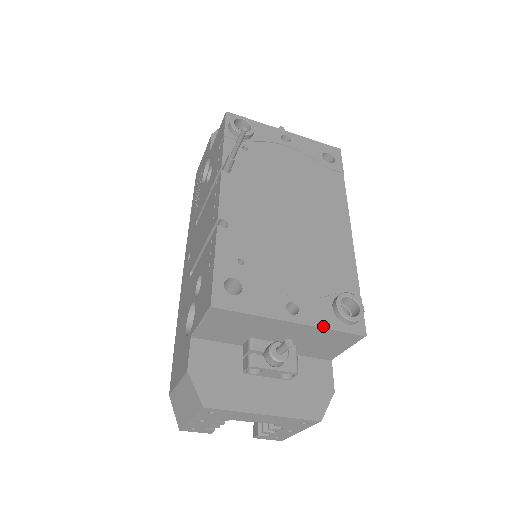
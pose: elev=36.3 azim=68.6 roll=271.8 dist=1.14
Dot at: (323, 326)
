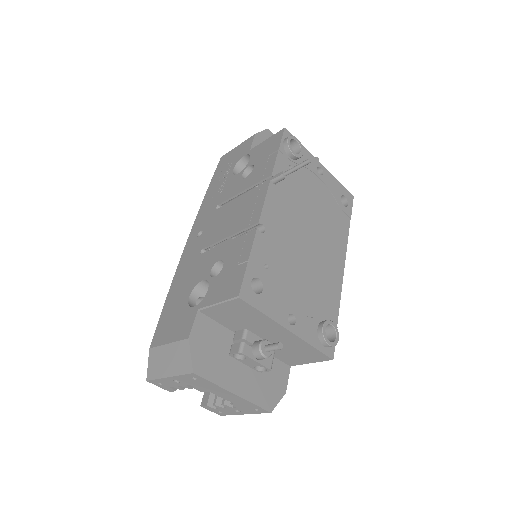
Dot at: (308, 341)
